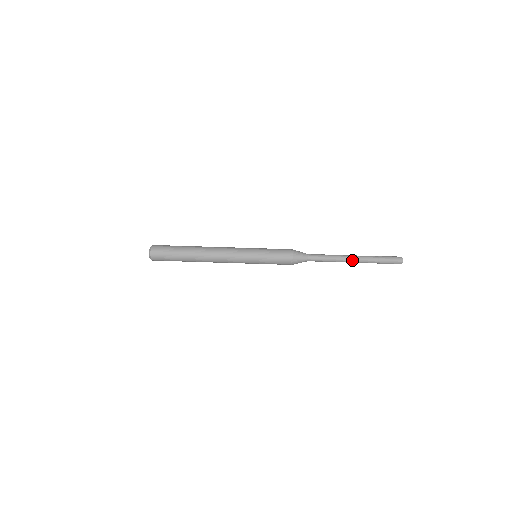
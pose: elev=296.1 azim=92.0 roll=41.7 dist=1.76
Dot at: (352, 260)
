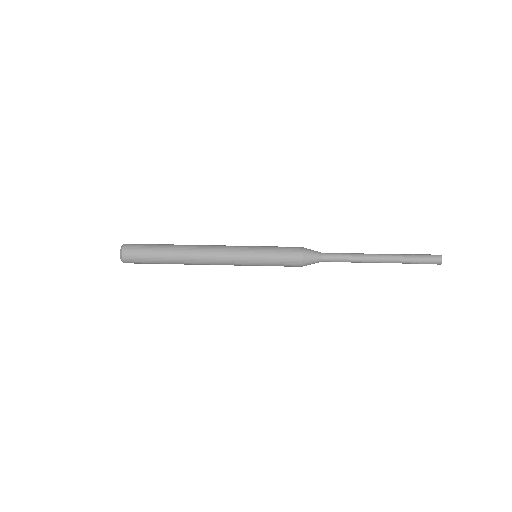
Dot at: (378, 261)
